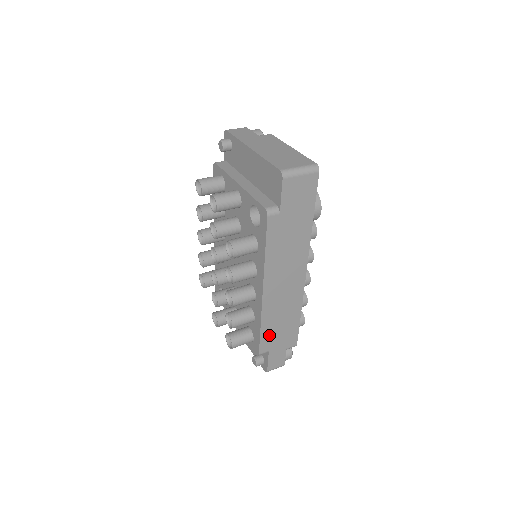
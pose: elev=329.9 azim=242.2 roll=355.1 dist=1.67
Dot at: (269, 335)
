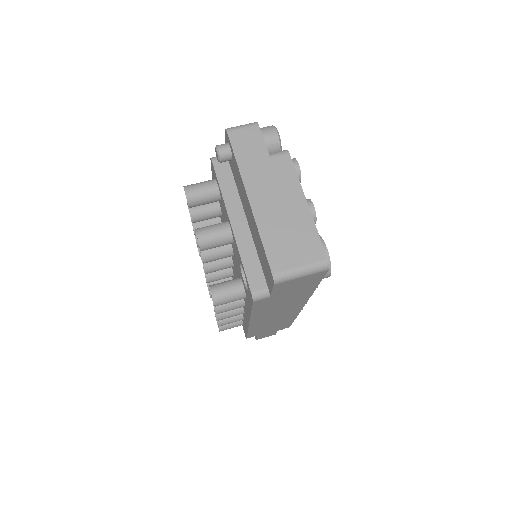
Dot at: (258, 332)
